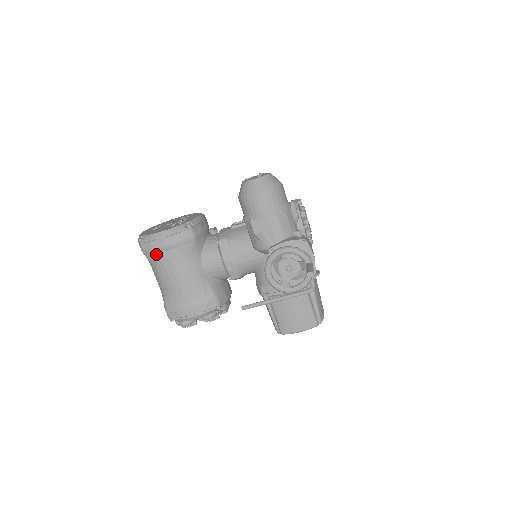
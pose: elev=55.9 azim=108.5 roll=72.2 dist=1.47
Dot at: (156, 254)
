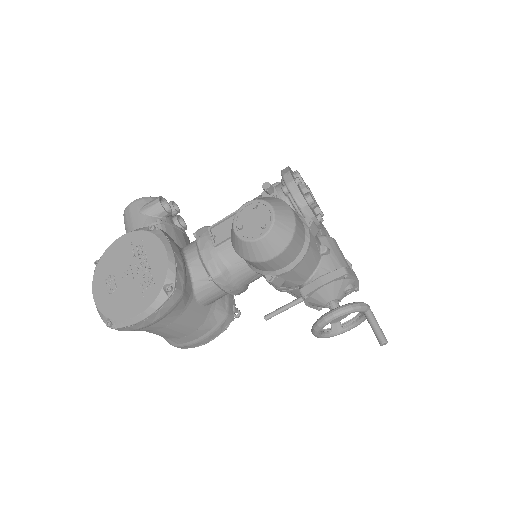
Dot at: (141, 329)
